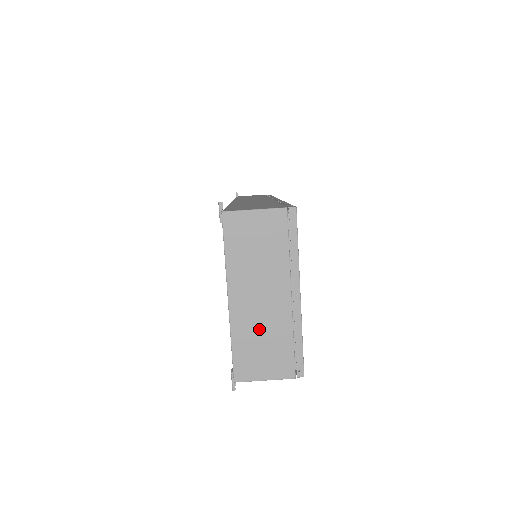
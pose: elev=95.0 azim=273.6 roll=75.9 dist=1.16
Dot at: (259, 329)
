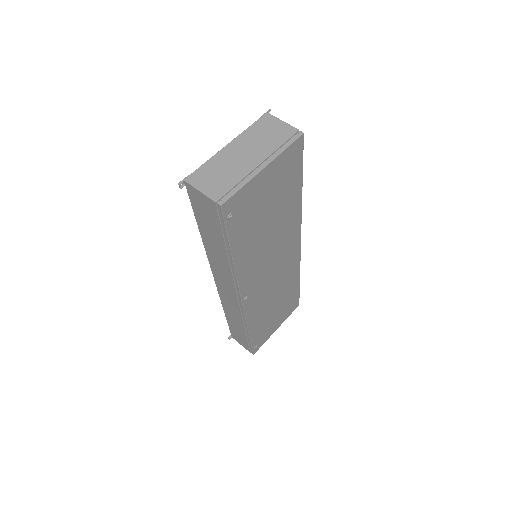
Dot at: (226, 166)
